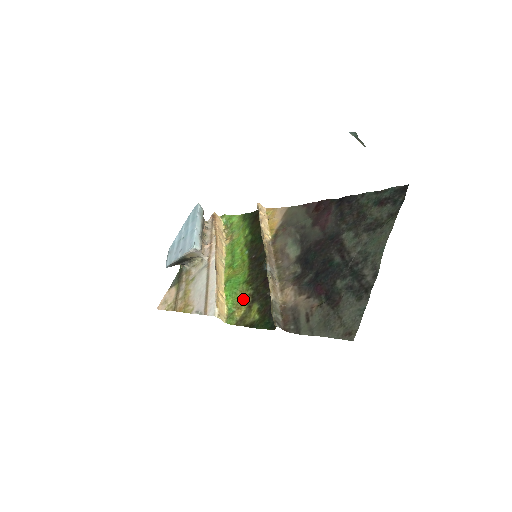
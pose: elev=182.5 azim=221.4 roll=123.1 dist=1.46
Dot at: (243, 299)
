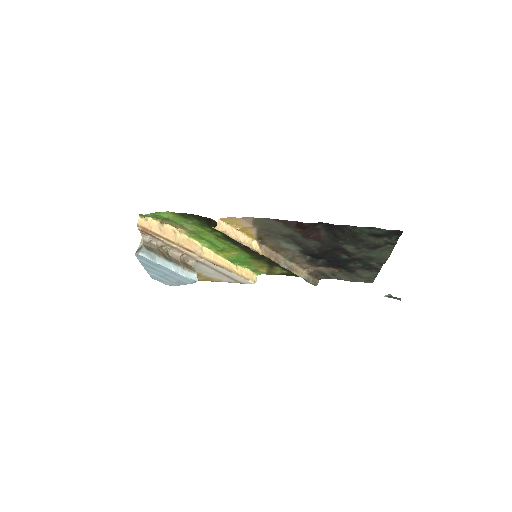
Dot at: (259, 265)
